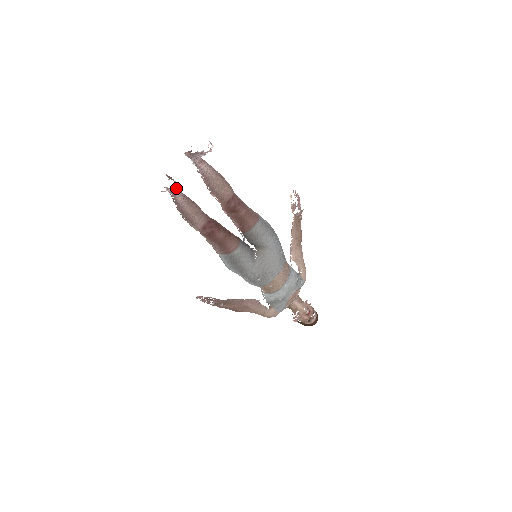
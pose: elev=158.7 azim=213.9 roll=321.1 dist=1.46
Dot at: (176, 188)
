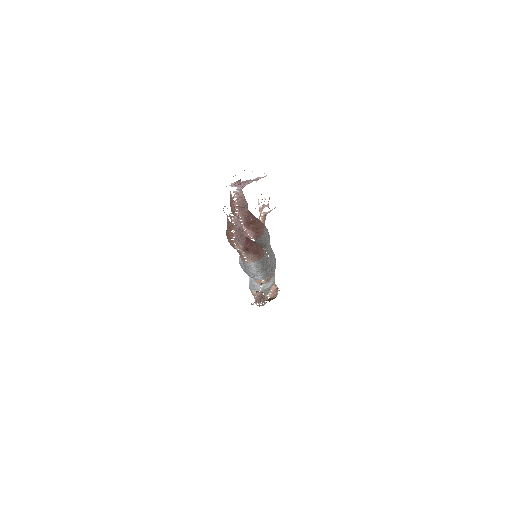
Dot at: occluded
